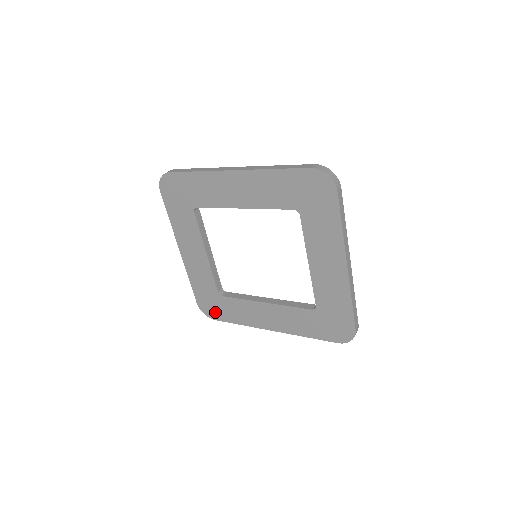
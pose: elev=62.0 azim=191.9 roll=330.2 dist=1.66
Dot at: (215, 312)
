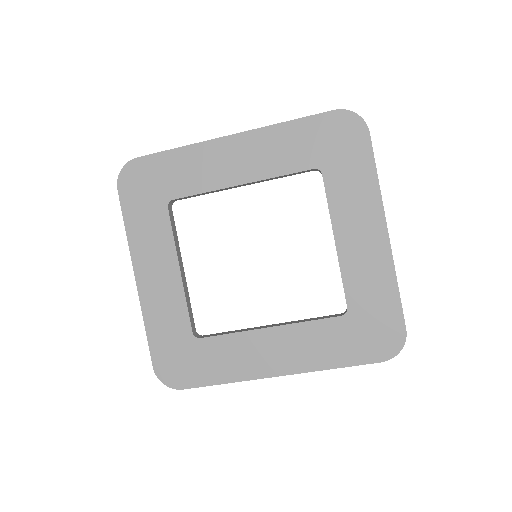
Dot at: (184, 373)
